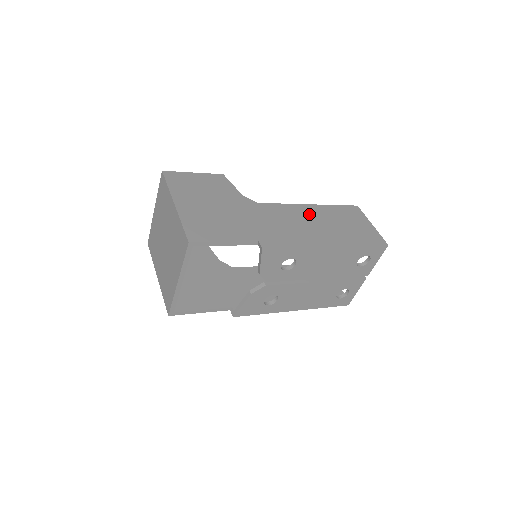
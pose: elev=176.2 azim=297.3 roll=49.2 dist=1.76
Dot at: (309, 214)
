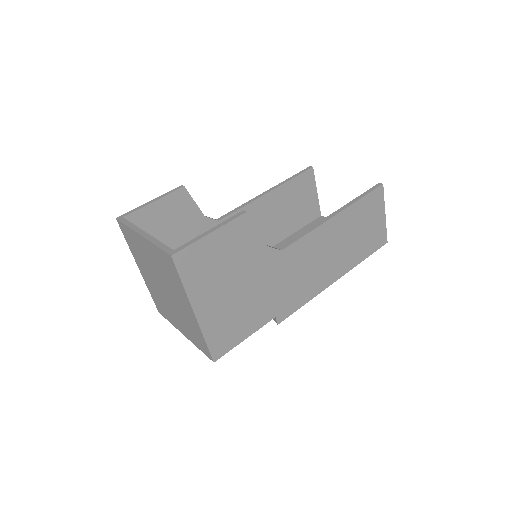
Dot at: (330, 237)
